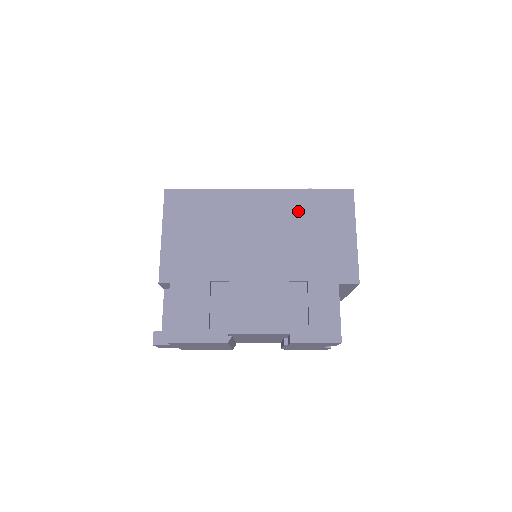
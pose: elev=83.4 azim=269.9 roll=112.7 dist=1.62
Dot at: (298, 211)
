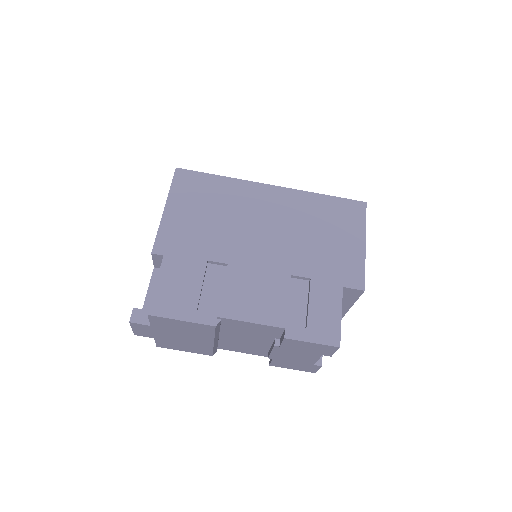
Dot at: (309, 211)
